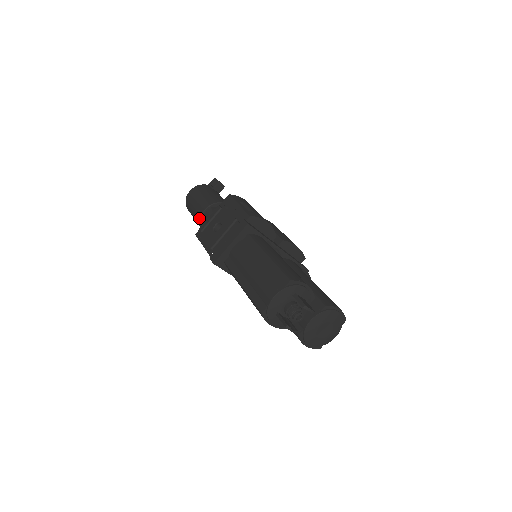
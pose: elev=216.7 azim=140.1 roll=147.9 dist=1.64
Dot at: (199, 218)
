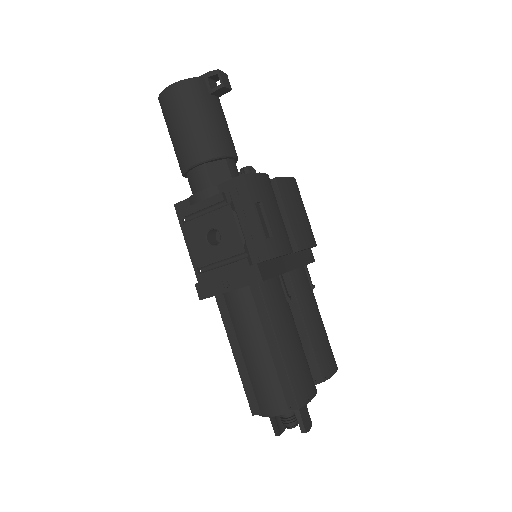
Dot at: (182, 168)
